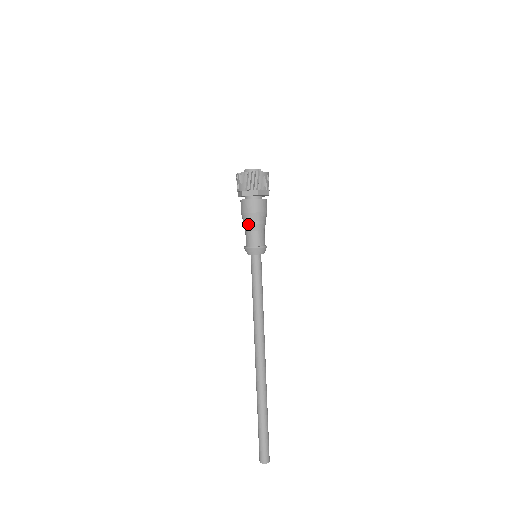
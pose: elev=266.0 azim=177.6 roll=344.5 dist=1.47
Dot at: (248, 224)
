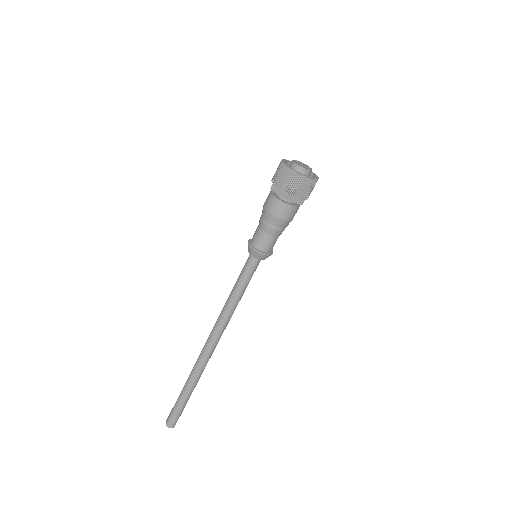
Dot at: (262, 222)
